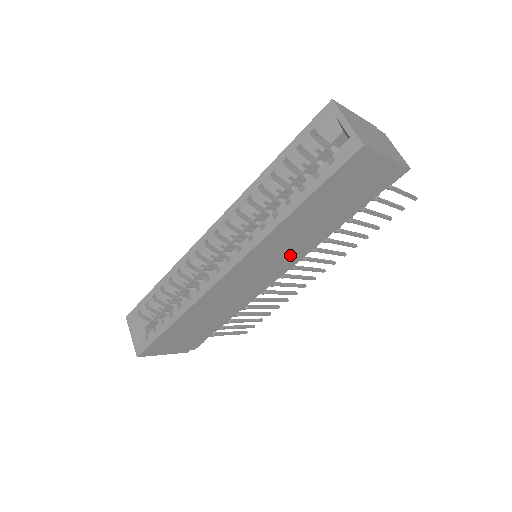
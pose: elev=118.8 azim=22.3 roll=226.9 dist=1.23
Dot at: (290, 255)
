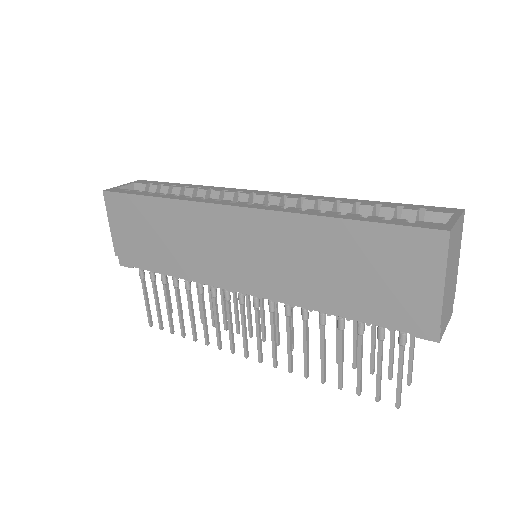
Dot at: (277, 273)
